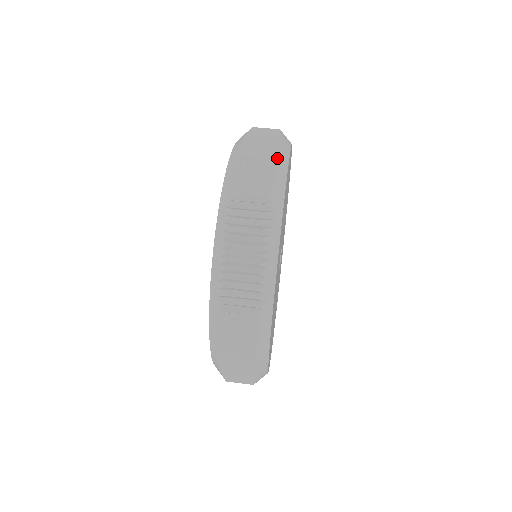
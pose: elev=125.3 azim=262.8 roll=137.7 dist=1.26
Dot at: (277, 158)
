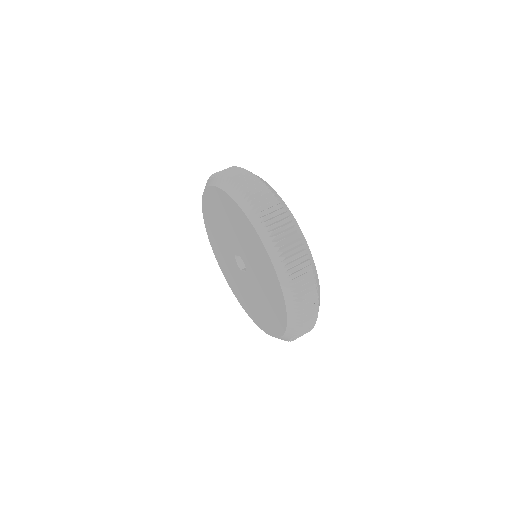
Dot at: (267, 187)
